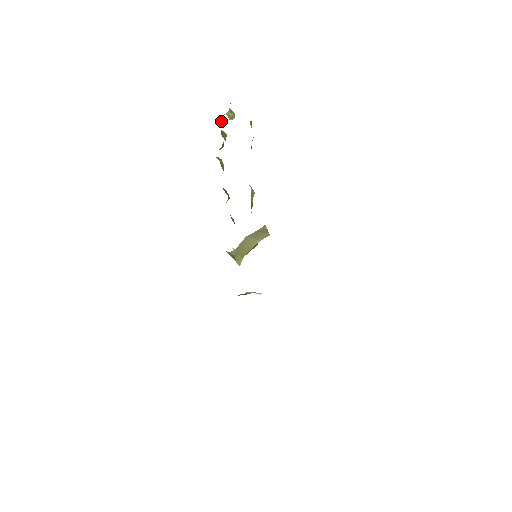
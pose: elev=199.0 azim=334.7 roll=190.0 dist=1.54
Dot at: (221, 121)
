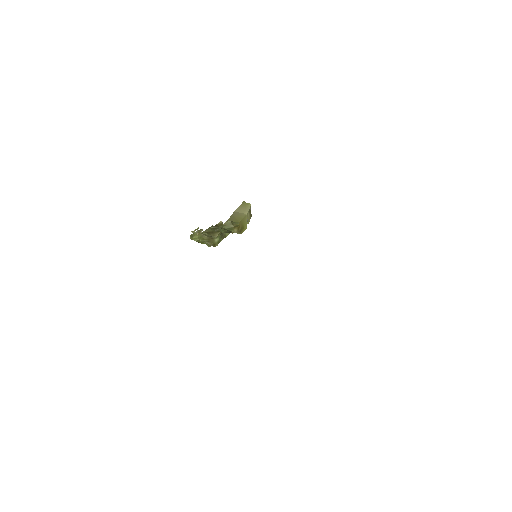
Dot at: (191, 235)
